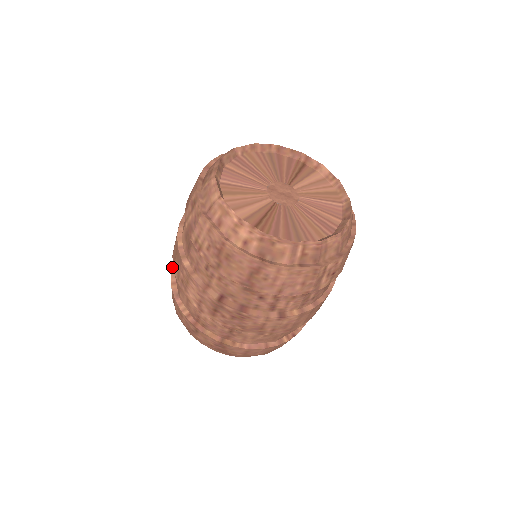
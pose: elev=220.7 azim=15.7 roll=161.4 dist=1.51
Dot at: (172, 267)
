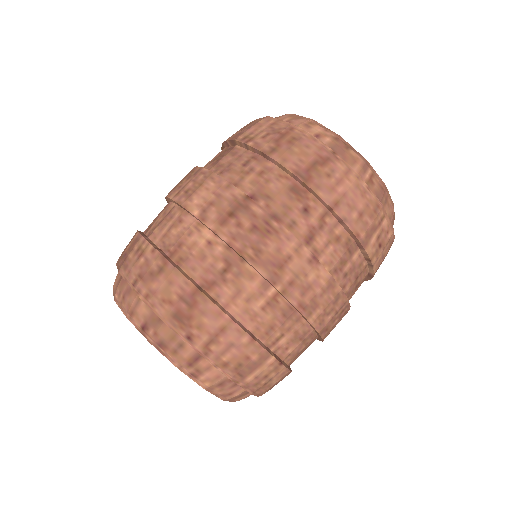
Dot at: occluded
